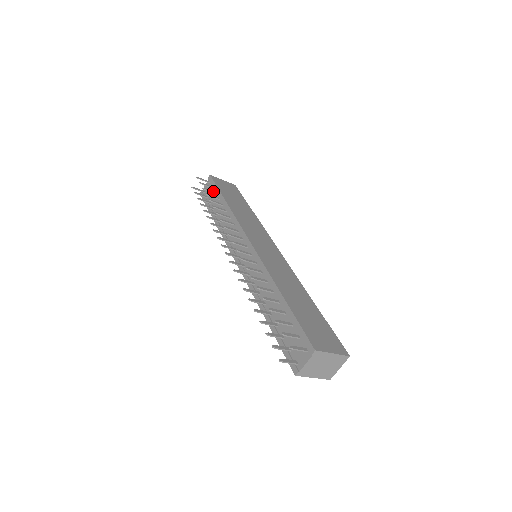
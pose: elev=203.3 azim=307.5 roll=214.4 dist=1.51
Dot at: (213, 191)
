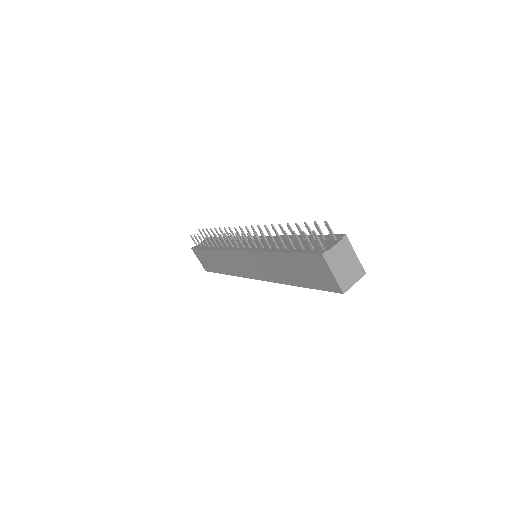
Dot at: occluded
